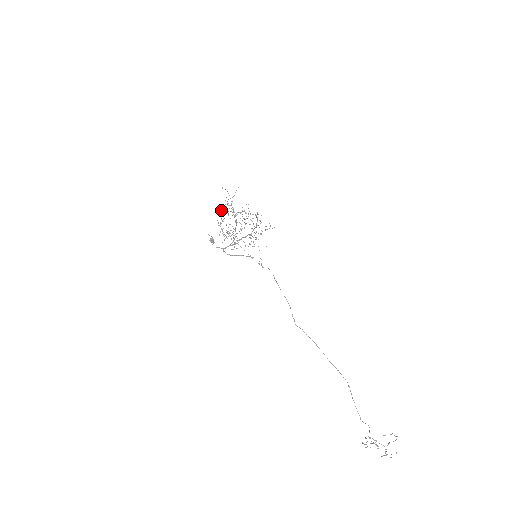
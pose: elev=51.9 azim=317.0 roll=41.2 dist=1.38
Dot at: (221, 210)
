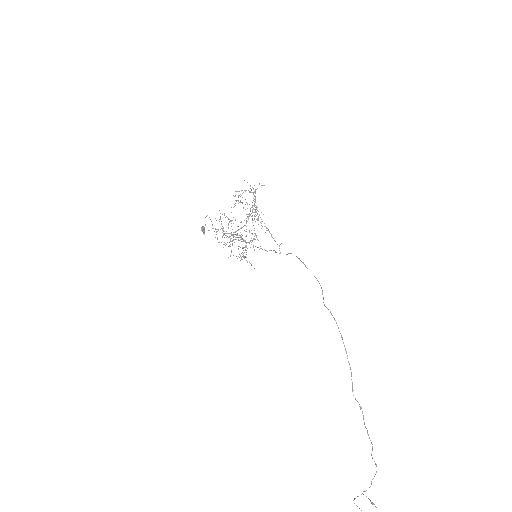
Dot at: occluded
